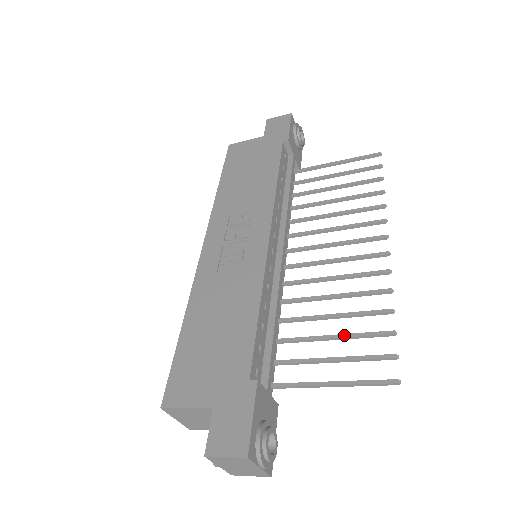
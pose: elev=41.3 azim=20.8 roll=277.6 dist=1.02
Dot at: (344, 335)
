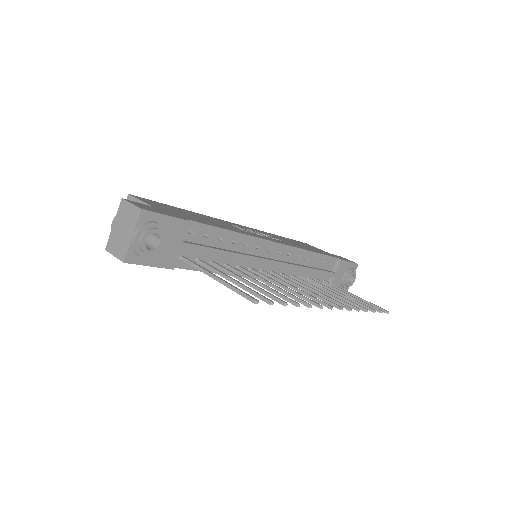
Dot at: (255, 285)
